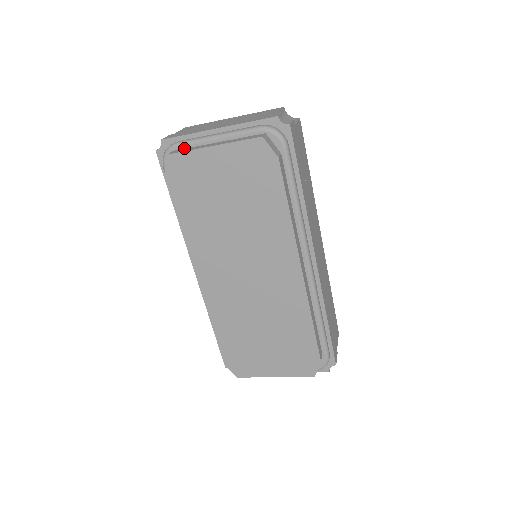
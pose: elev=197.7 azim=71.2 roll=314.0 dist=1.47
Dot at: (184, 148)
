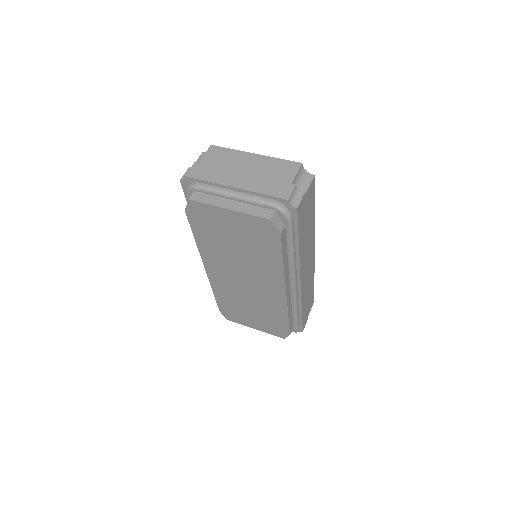
Dot at: (204, 193)
